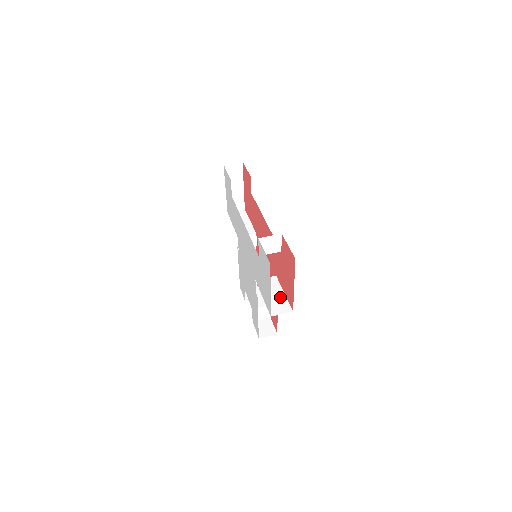
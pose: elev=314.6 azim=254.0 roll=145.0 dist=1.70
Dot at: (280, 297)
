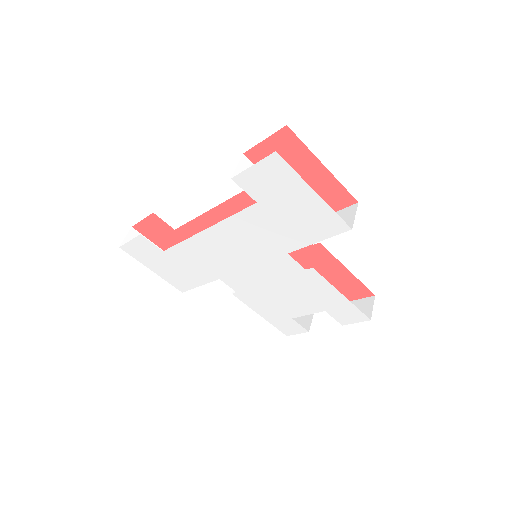
Dot at: occluded
